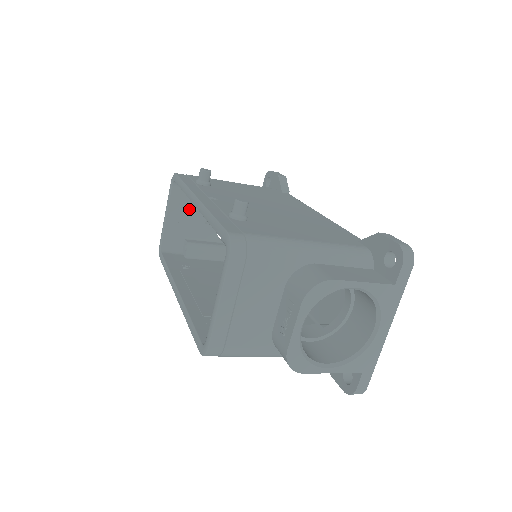
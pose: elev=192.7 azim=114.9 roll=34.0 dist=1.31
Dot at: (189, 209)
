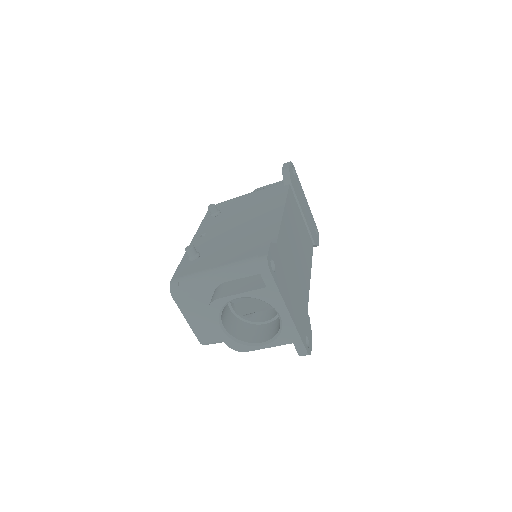
Dot at: occluded
